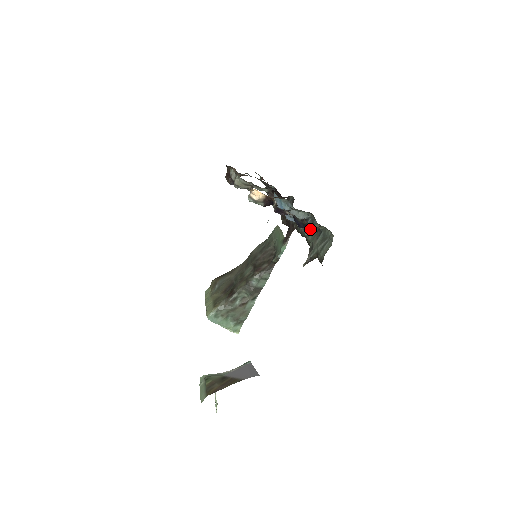
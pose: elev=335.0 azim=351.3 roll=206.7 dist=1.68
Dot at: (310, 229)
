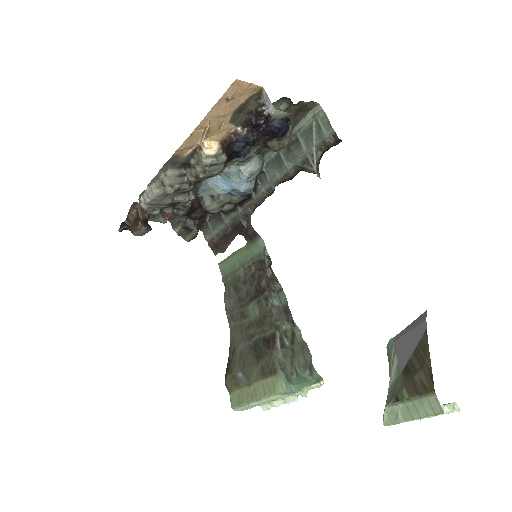
Dot at: (277, 167)
